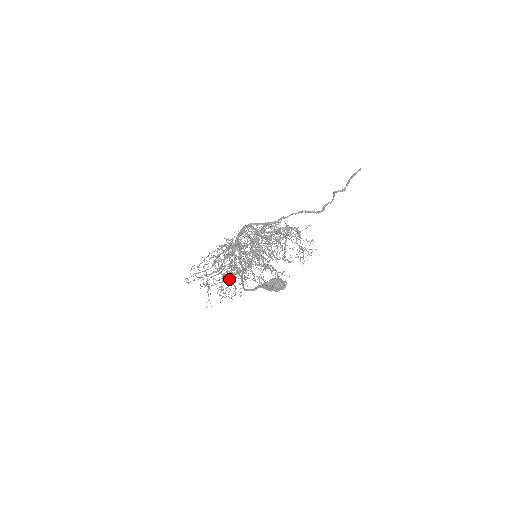
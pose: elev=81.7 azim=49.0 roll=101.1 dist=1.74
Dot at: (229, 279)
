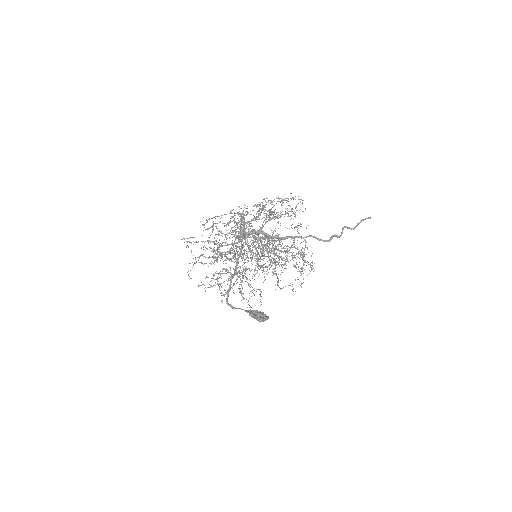
Dot at: occluded
